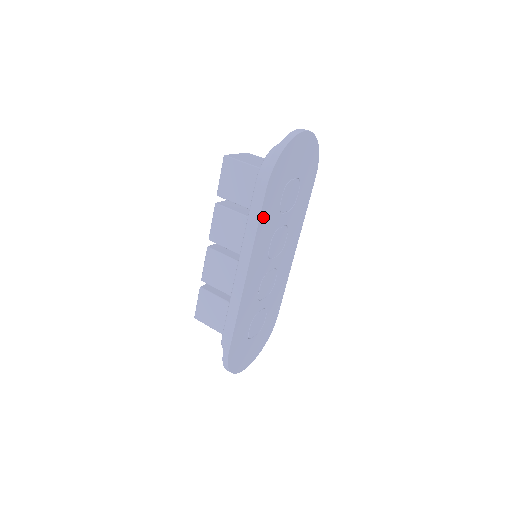
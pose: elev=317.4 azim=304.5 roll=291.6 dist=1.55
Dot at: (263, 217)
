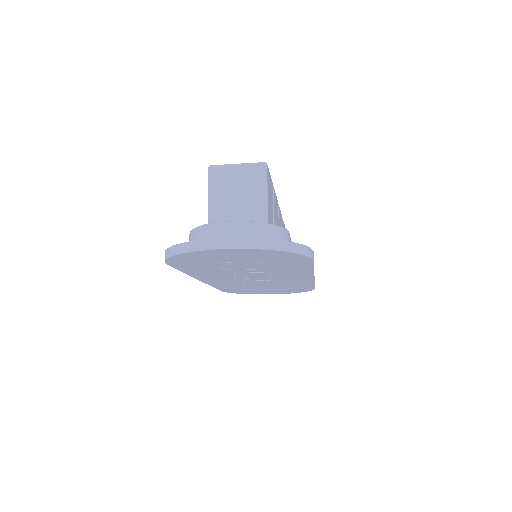
Dot at: (188, 270)
